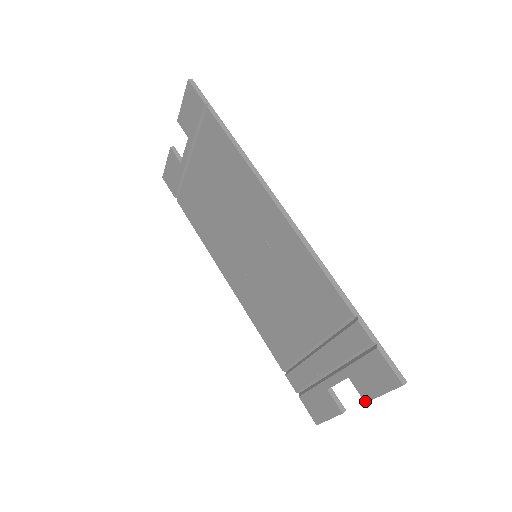
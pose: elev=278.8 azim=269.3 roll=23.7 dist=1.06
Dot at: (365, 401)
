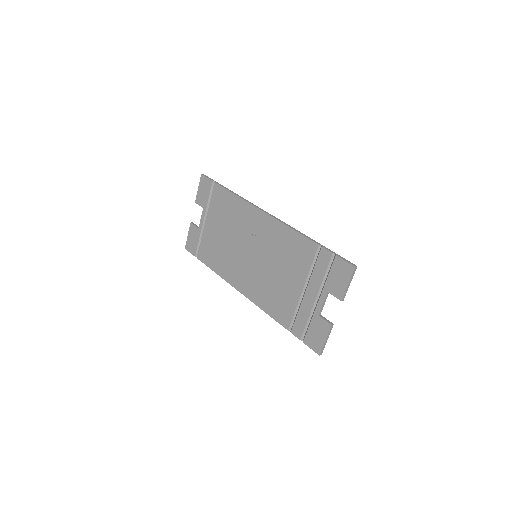
Dot at: (341, 300)
